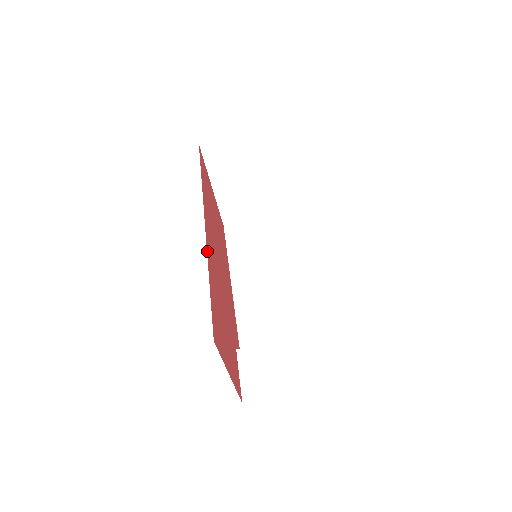
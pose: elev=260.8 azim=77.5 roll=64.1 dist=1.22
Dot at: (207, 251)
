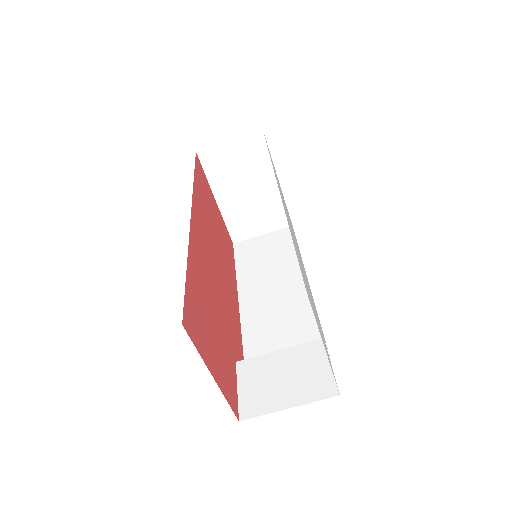
Dot at: (190, 240)
